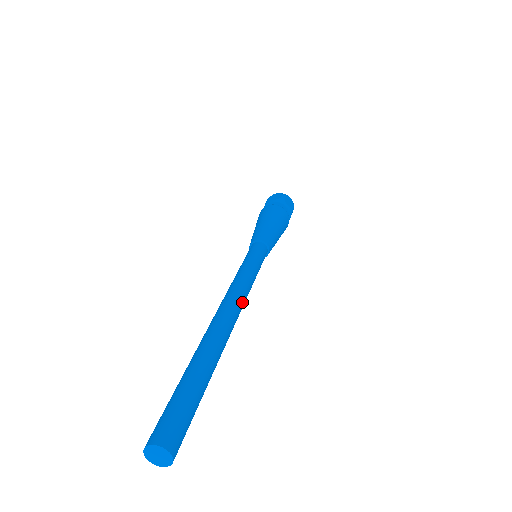
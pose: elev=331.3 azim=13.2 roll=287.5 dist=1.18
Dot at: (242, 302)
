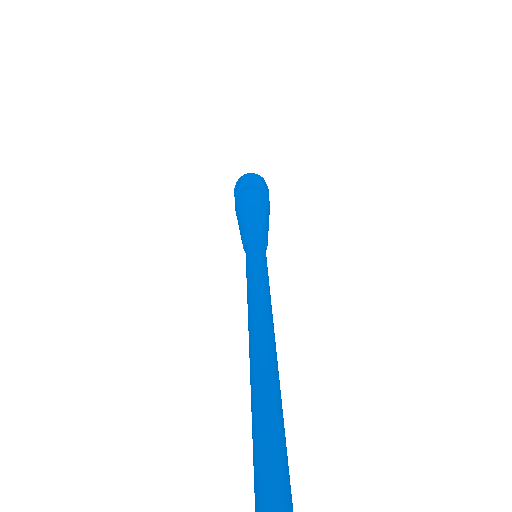
Dot at: (266, 316)
